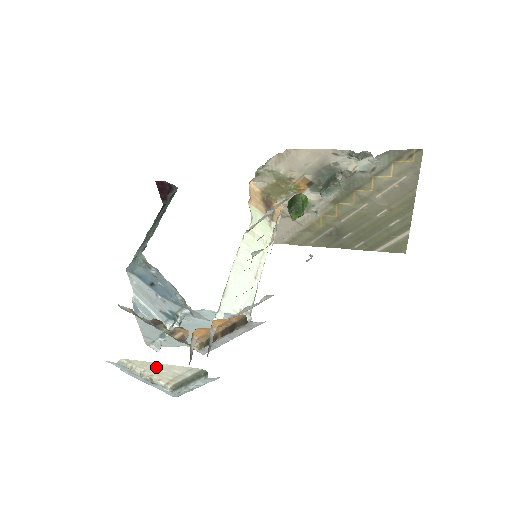
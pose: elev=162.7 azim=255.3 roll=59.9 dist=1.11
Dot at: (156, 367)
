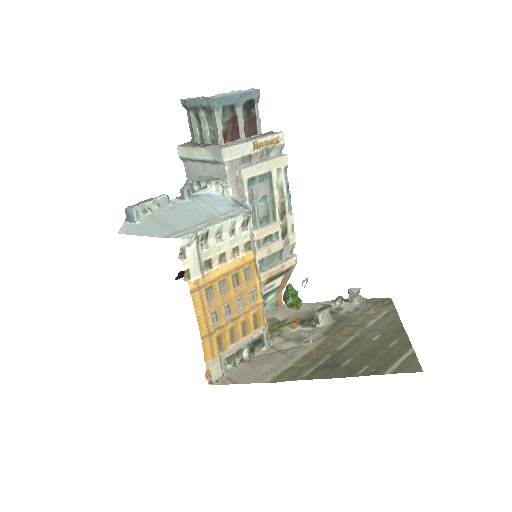
Dot at: occluded
